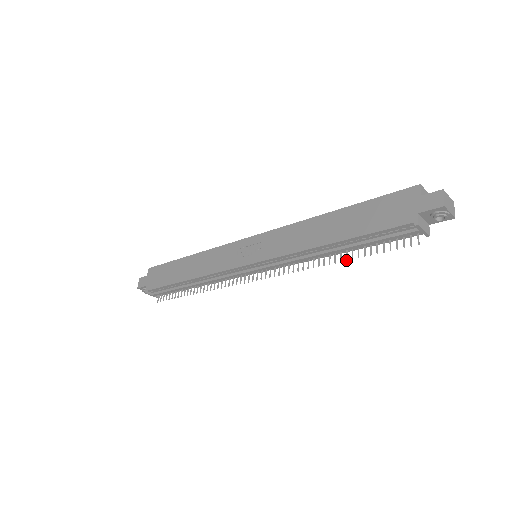
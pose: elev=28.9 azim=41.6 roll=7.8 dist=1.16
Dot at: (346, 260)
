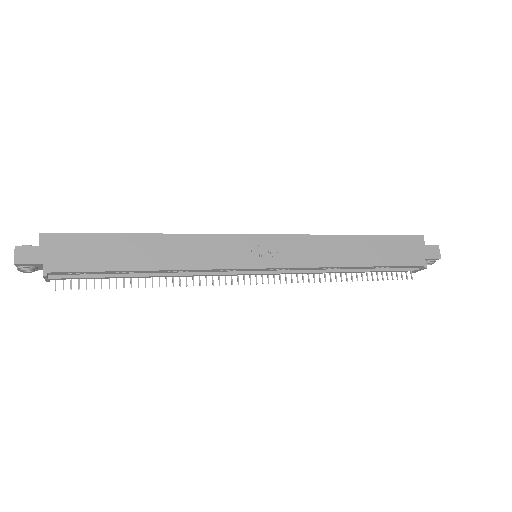
Dot at: occluded
